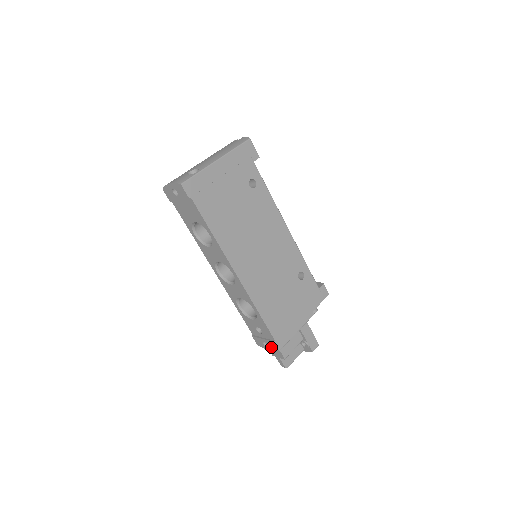
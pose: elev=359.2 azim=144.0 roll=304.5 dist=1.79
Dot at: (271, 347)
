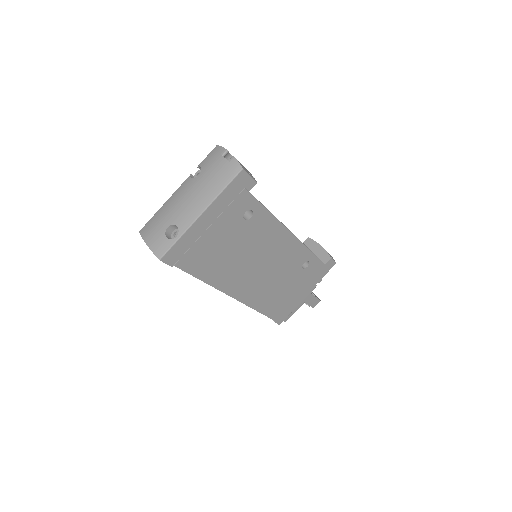
Dot at: occluded
